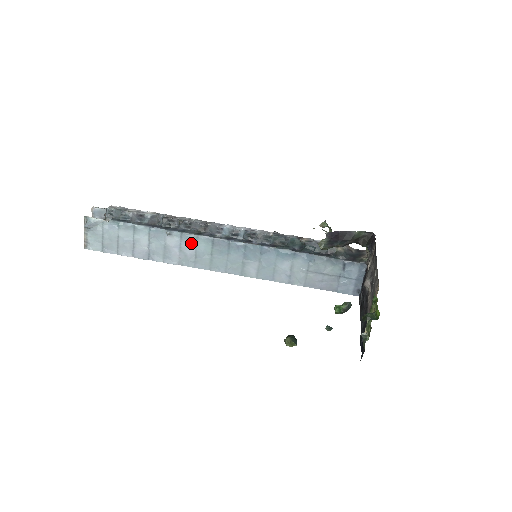
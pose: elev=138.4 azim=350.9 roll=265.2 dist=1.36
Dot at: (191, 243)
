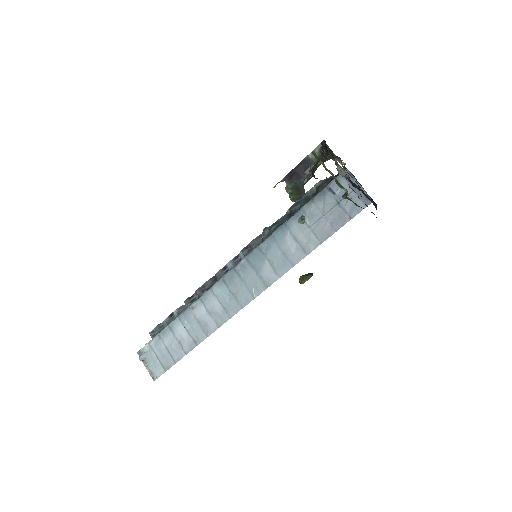
Dot at: (211, 299)
